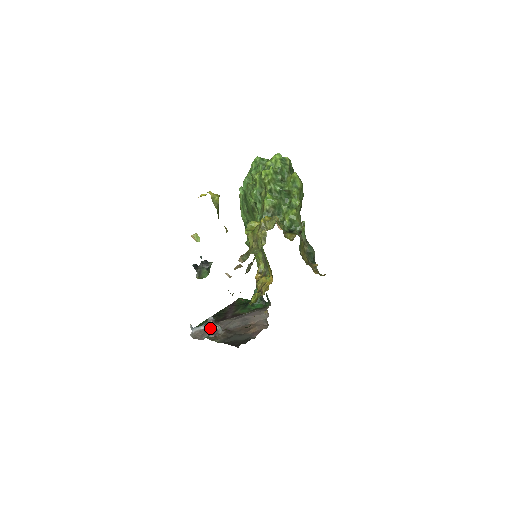
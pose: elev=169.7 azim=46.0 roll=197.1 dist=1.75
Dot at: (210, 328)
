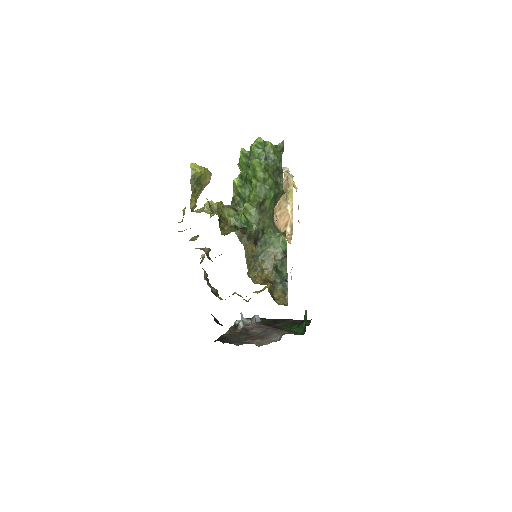
Dot at: (236, 320)
